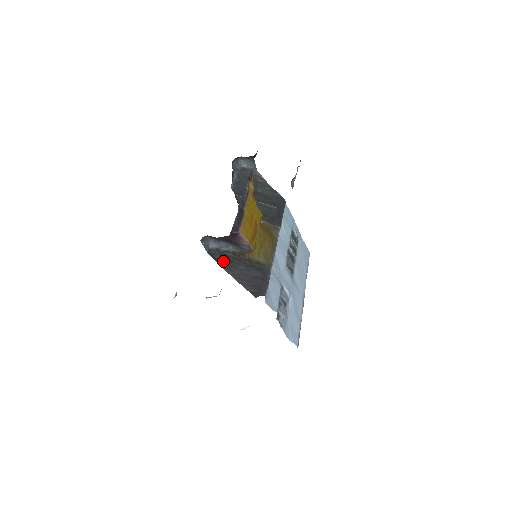
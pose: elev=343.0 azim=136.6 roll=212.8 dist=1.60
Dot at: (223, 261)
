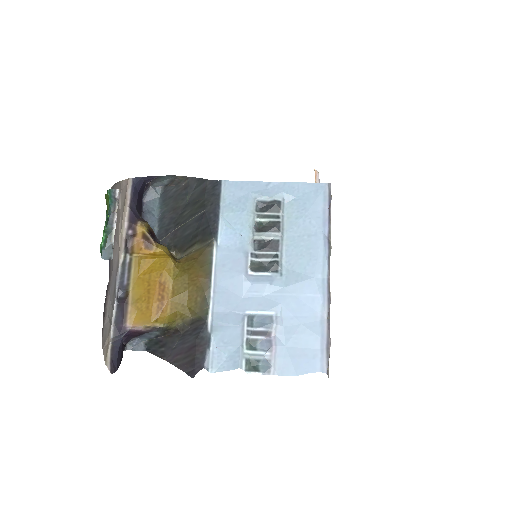
Dot at: (159, 350)
